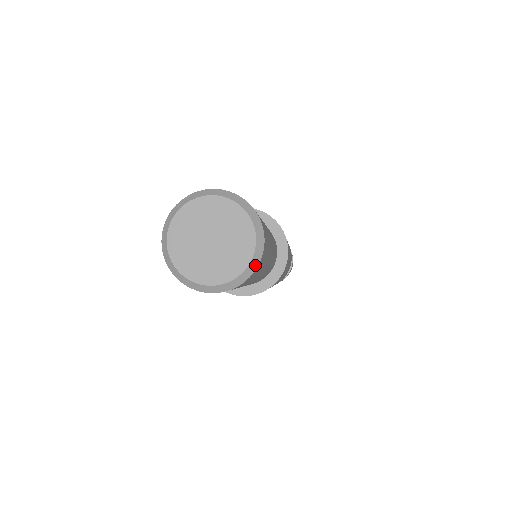
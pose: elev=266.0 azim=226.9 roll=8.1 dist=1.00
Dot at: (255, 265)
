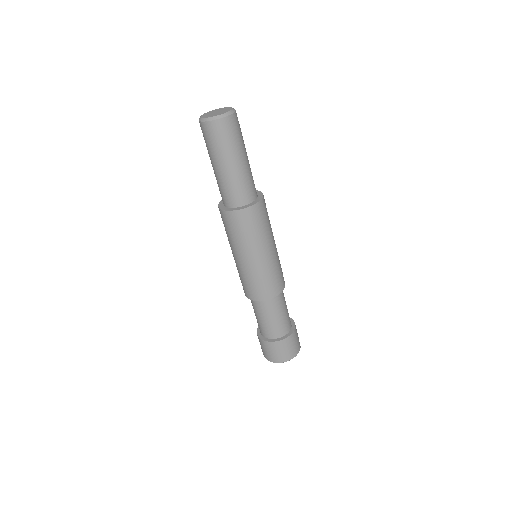
Dot at: (231, 113)
